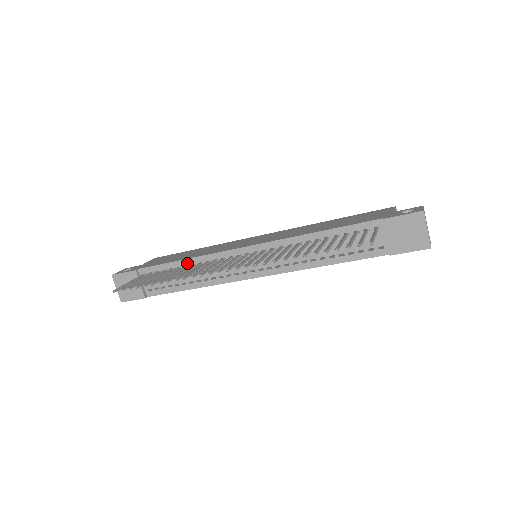
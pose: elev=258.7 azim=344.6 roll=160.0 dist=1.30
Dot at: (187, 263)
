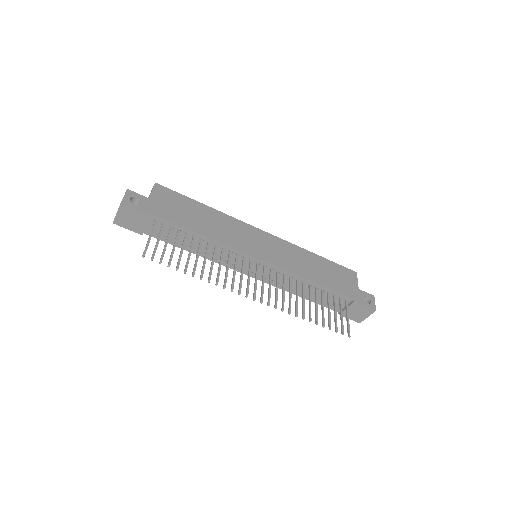
Dot at: (204, 239)
